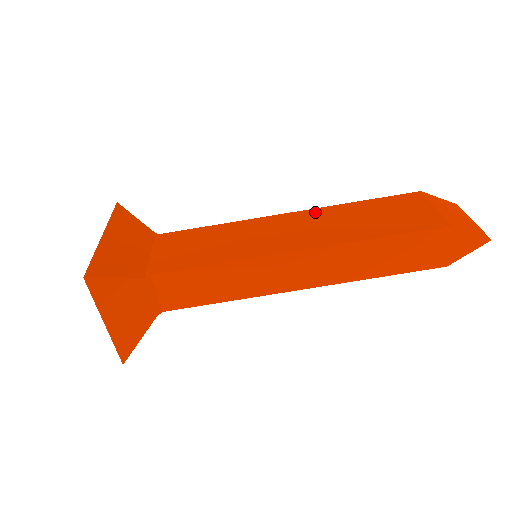
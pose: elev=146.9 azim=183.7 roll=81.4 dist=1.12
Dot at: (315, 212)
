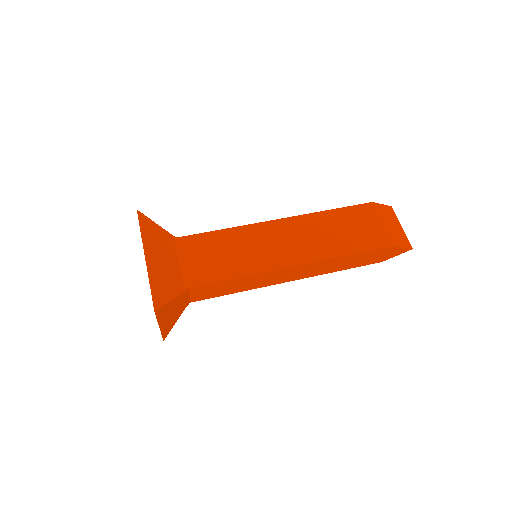
Dot at: (299, 220)
